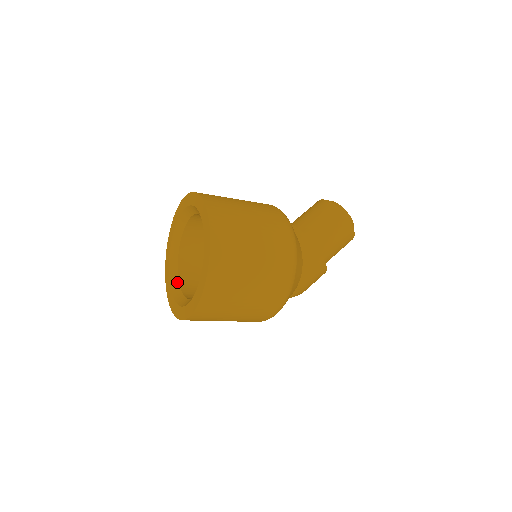
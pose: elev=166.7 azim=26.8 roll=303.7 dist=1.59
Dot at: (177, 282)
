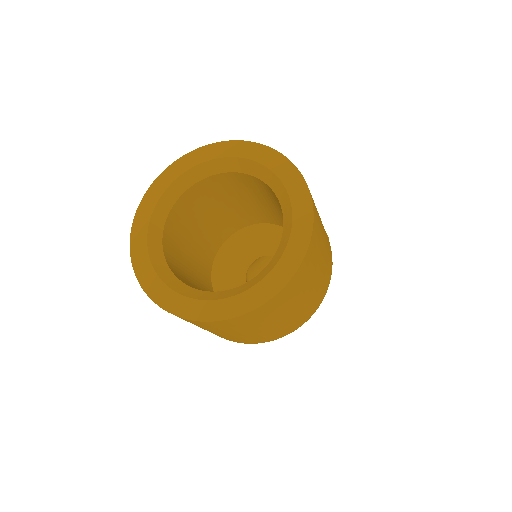
Dot at: (164, 262)
